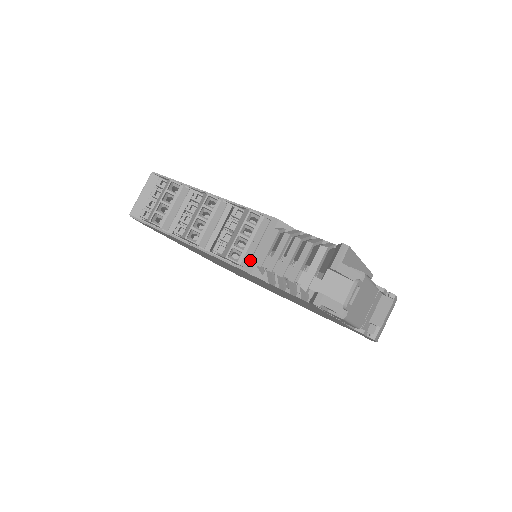
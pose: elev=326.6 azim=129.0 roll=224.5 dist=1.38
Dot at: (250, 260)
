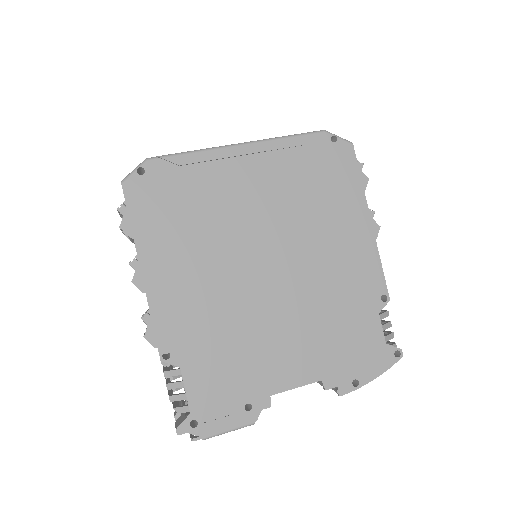
Dot at: occluded
